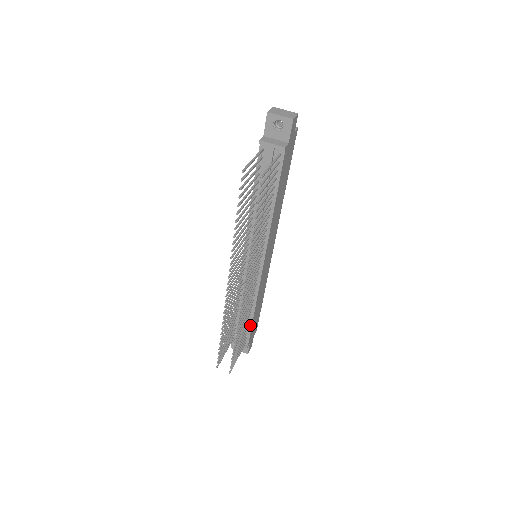
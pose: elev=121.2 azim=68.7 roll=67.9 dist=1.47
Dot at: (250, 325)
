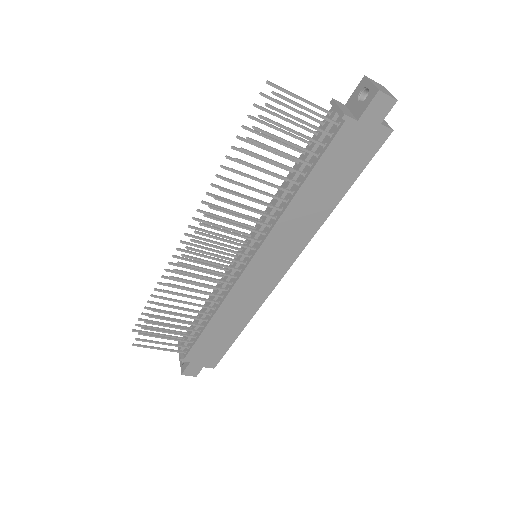
Dot at: (199, 334)
